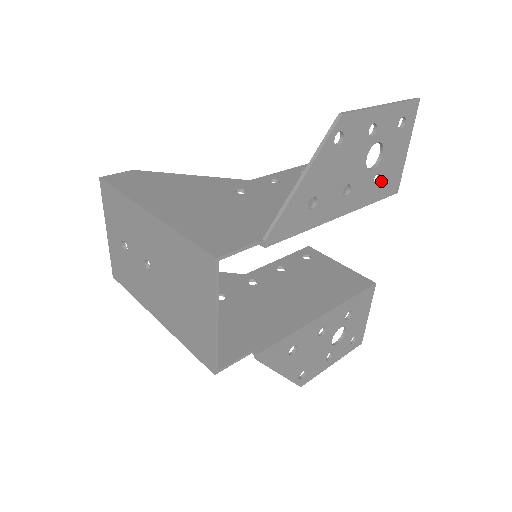
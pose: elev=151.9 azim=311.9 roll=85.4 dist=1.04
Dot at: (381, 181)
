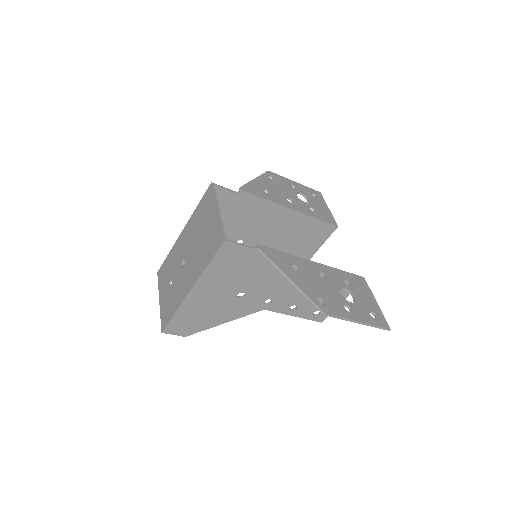
Dot at: (317, 212)
